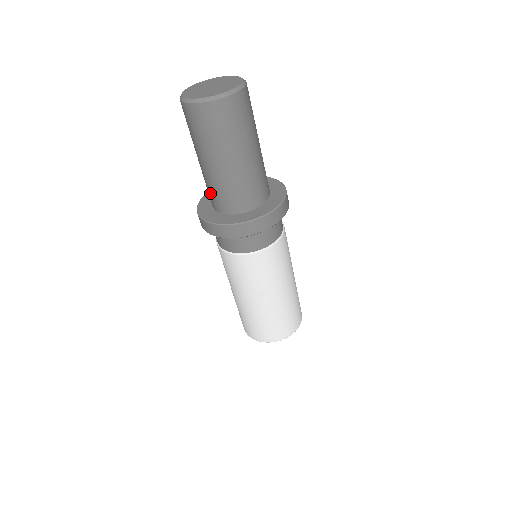
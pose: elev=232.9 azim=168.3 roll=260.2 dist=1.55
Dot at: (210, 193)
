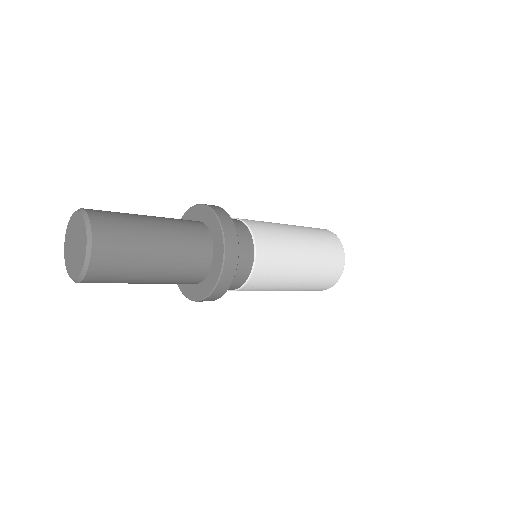
Dot at: occluded
